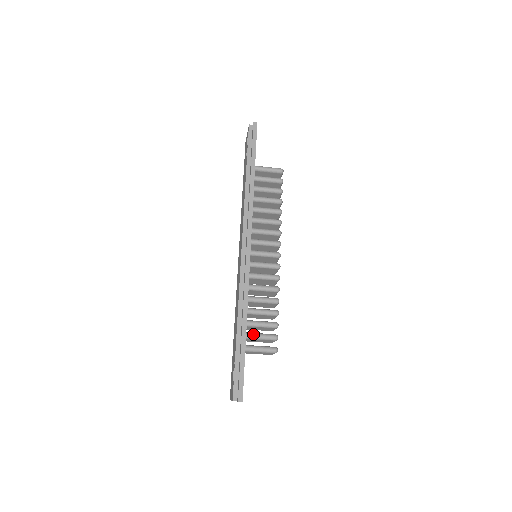
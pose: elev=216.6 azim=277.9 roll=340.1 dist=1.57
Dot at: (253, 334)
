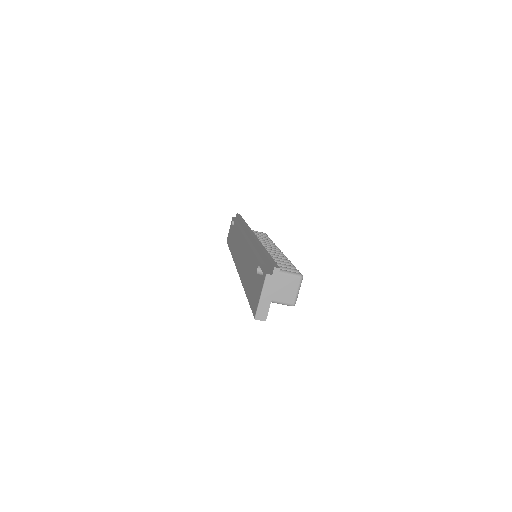
Dot at: occluded
